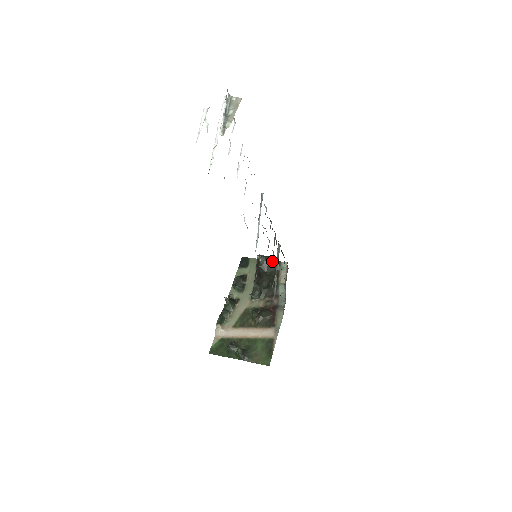
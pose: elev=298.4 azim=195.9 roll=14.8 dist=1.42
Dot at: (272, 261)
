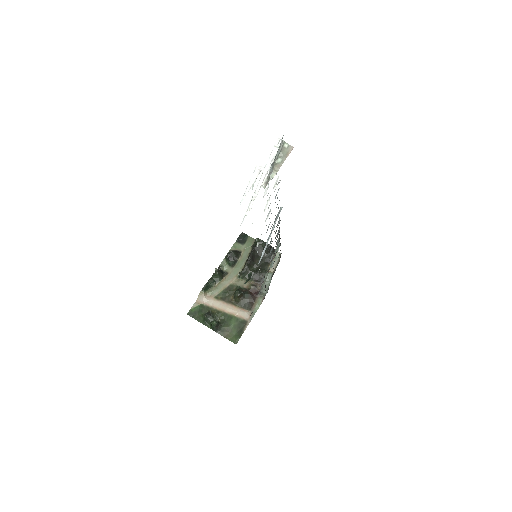
Dot at: (268, 248)
